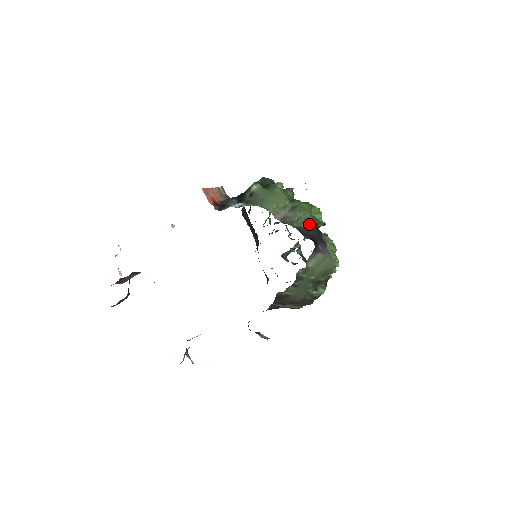
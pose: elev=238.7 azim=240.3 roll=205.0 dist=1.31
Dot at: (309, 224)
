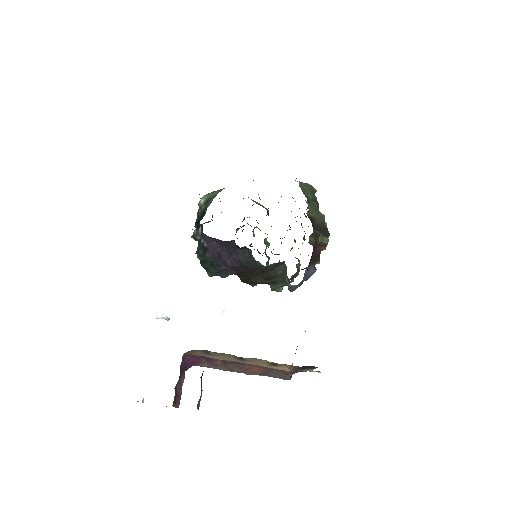
Dot at: occluded
